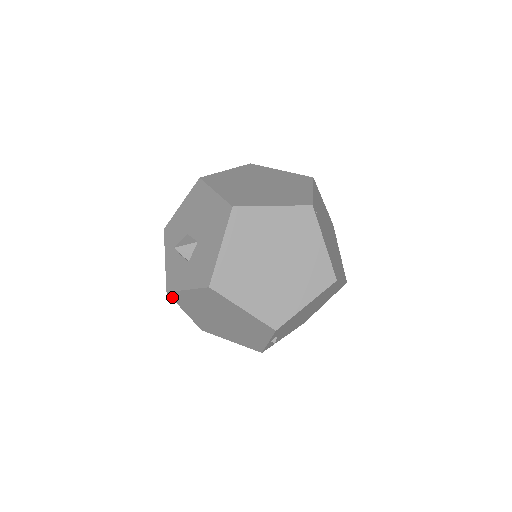
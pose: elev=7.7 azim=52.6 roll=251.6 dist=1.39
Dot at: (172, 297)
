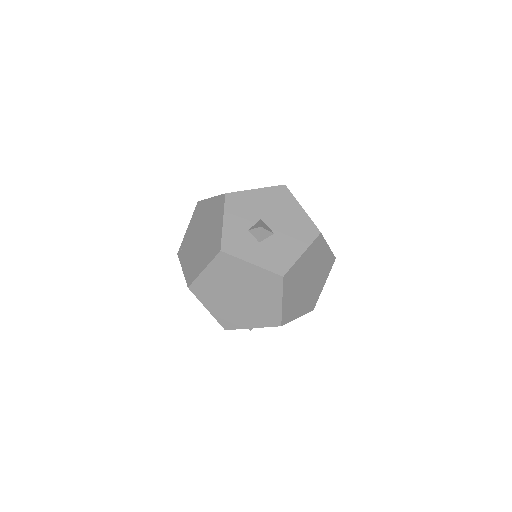
Dot at: (218, 256)
